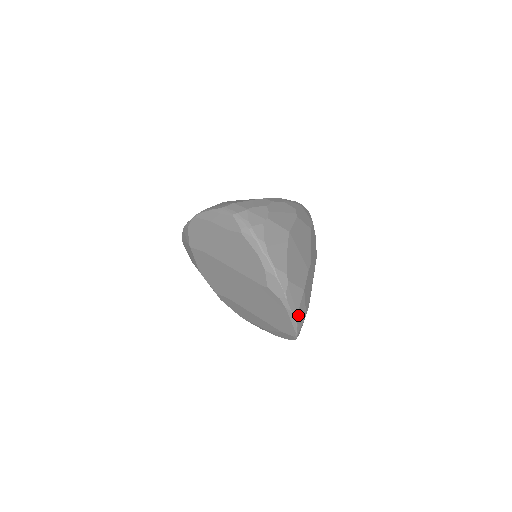
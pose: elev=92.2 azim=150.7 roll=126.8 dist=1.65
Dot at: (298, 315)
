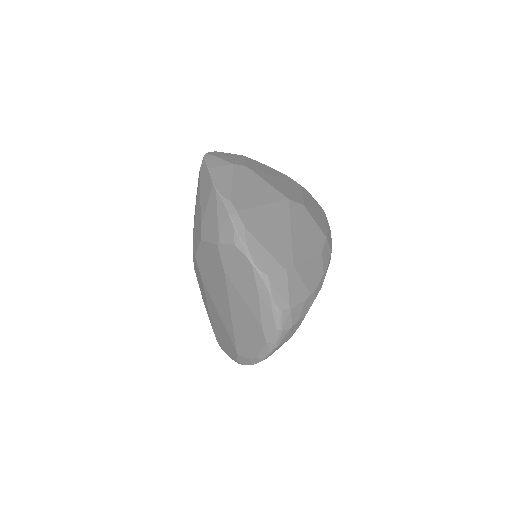
Dot at: occluded
